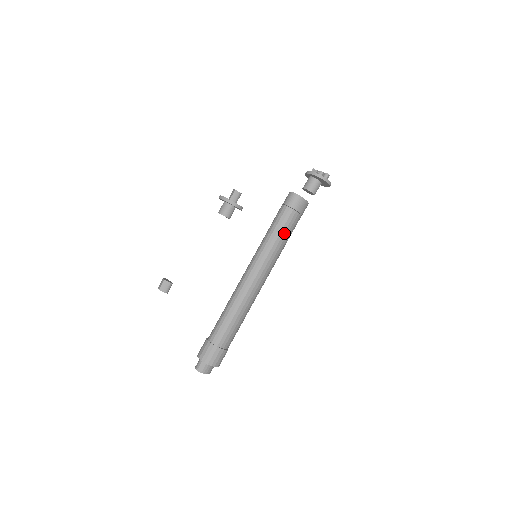
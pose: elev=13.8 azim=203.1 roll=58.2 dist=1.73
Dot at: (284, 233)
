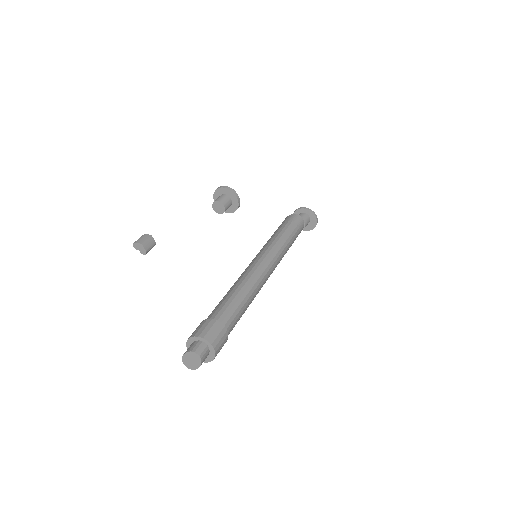
Dot at: (290, 244)
